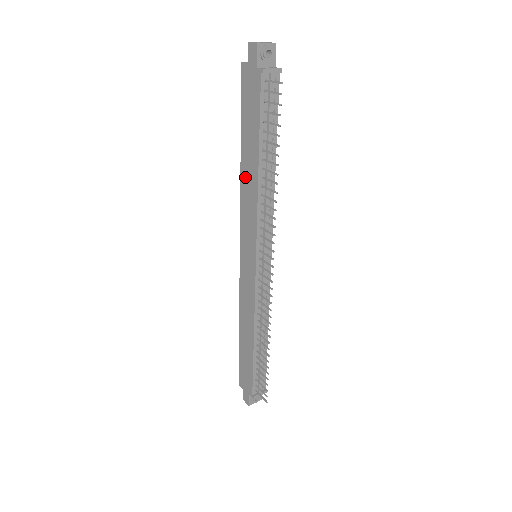
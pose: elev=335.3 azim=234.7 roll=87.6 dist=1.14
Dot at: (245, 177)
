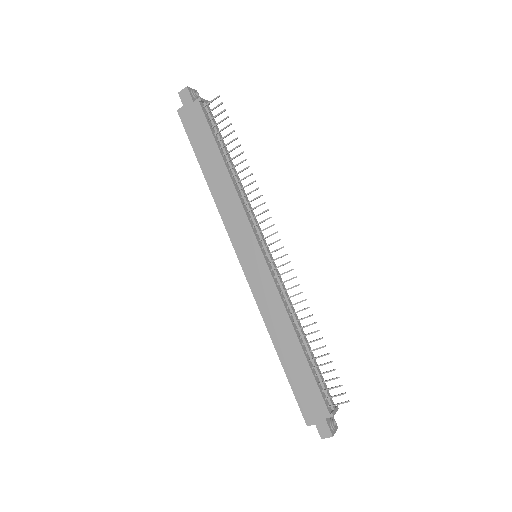
Dot at: (216, 189)
